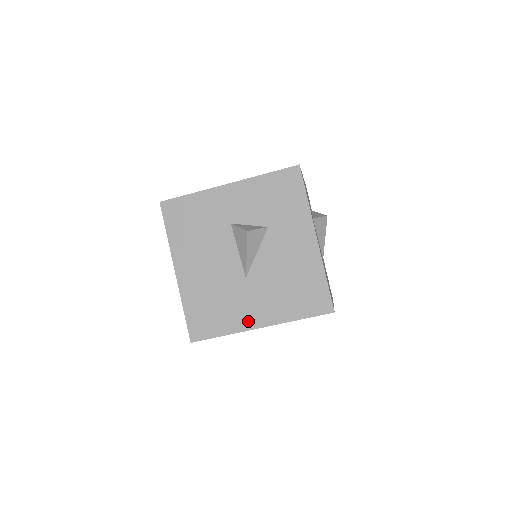
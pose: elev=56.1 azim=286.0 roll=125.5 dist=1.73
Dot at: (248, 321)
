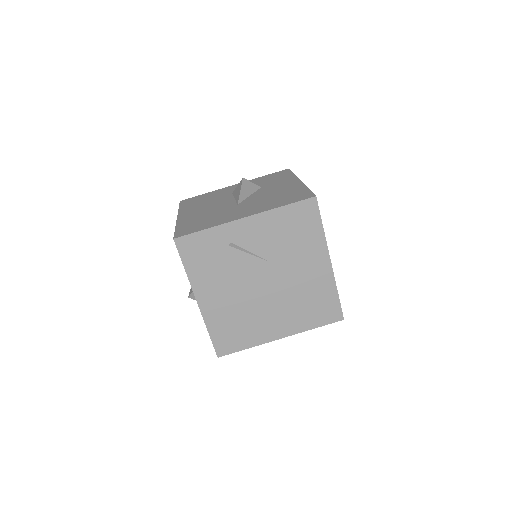
Dot at: (233, 218)
